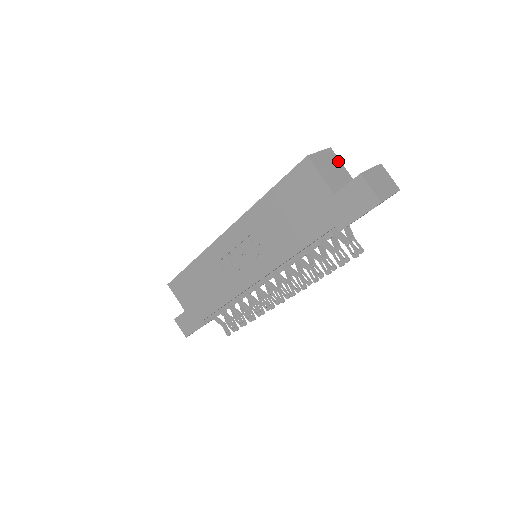
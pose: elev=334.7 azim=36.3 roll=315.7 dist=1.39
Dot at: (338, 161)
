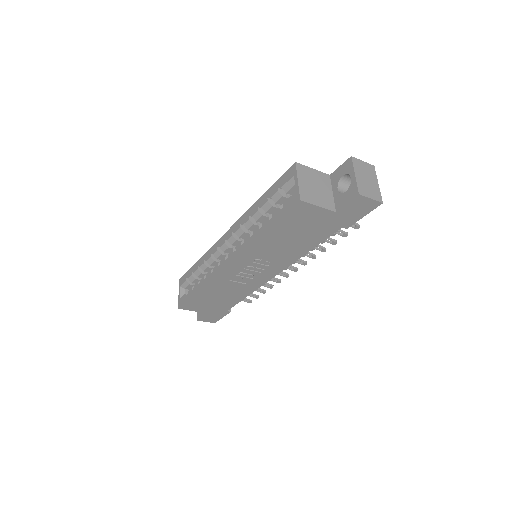
Dot at: (309, 170)
